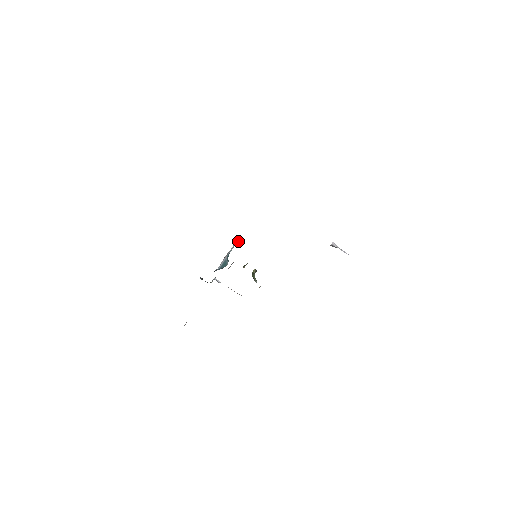
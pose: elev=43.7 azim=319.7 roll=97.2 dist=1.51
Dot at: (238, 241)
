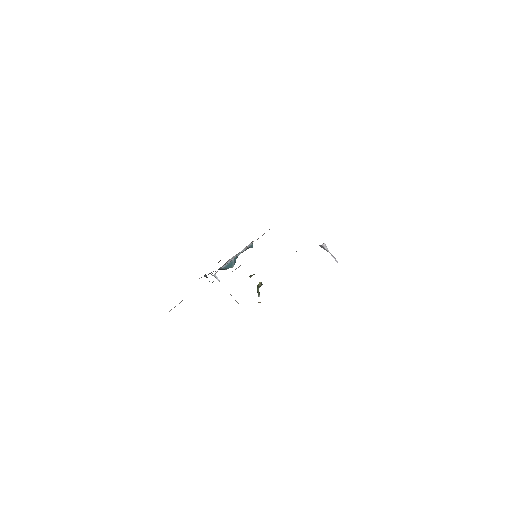
Dot at: (250, 246)
